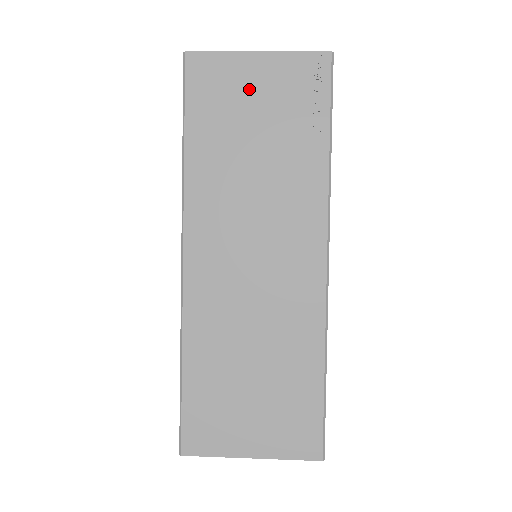
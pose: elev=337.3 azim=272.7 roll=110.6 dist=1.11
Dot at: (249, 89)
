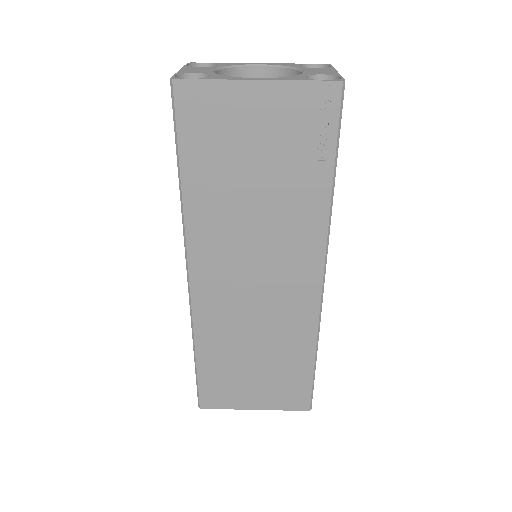
Dot at: (248, 124)
